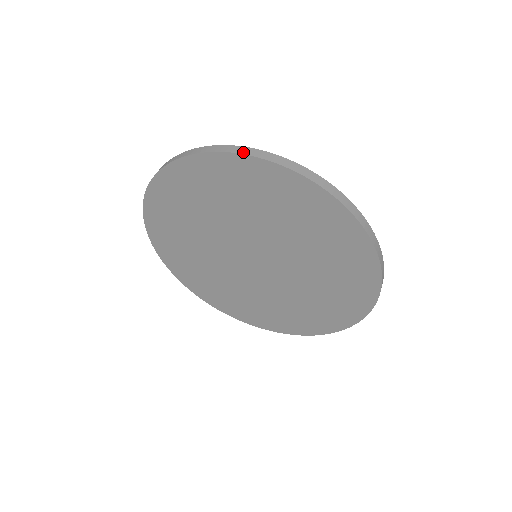
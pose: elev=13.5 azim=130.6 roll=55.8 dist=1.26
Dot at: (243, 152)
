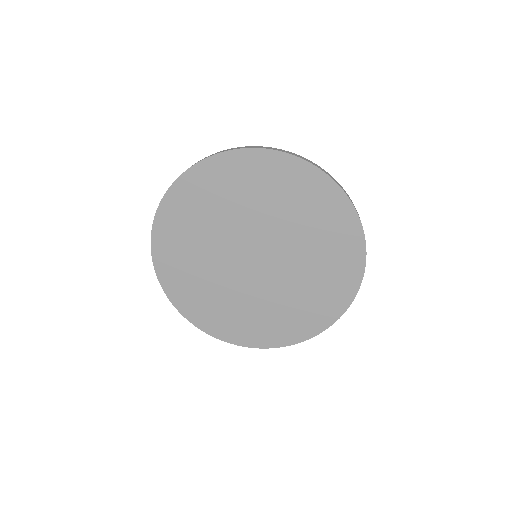
Dot at: (257, 147)
